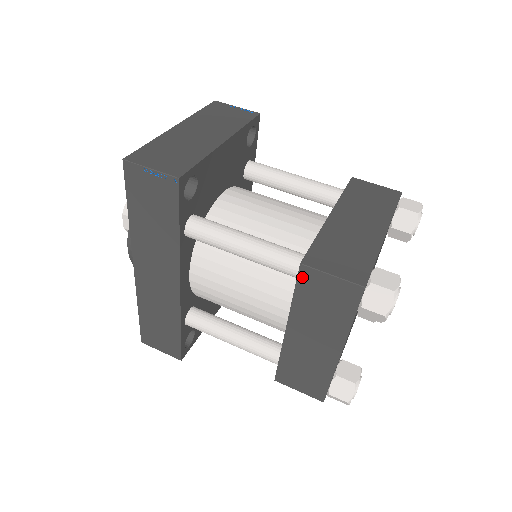
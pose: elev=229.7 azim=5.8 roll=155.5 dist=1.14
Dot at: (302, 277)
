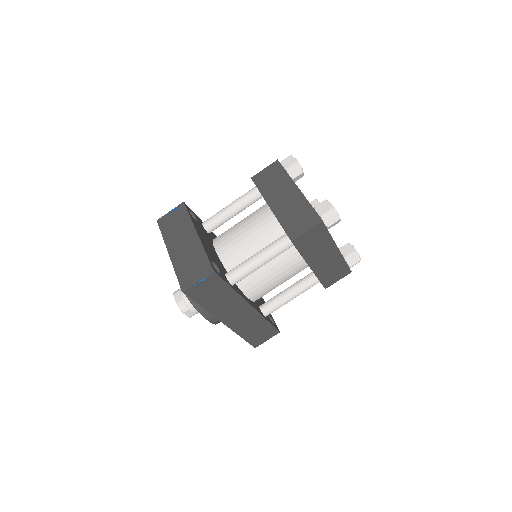
Dot at: (296, 244)
